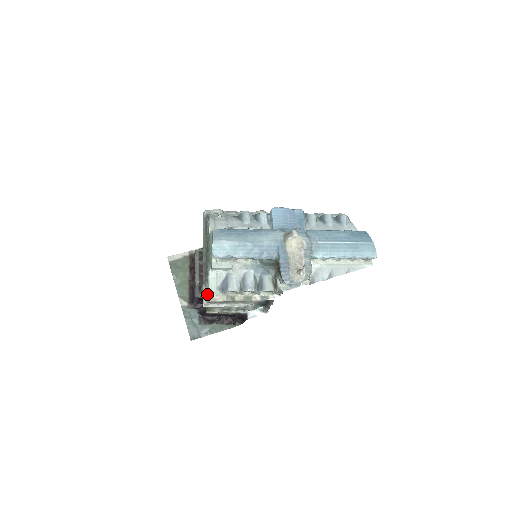
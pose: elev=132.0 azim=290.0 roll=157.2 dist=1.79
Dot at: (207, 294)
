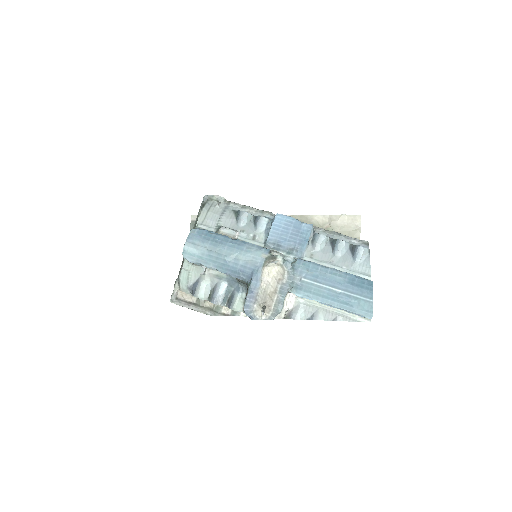
Dot at: (178, 289)
